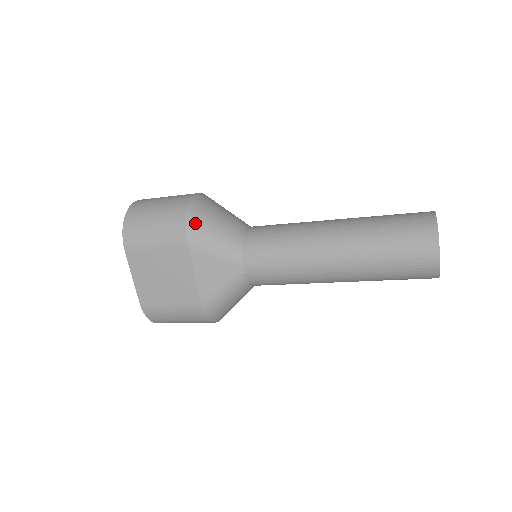
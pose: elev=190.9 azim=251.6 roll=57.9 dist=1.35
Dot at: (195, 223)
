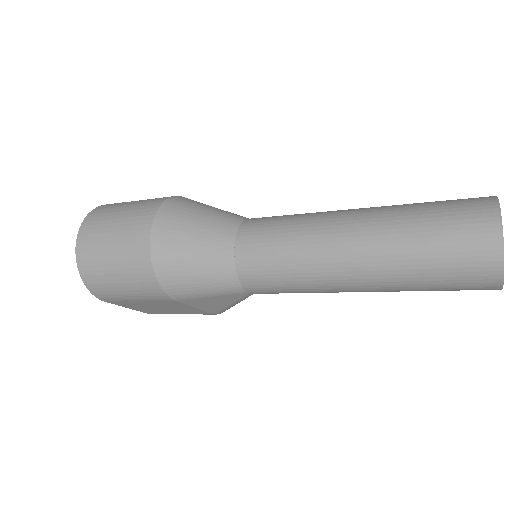
Dot at: (171, 281)
